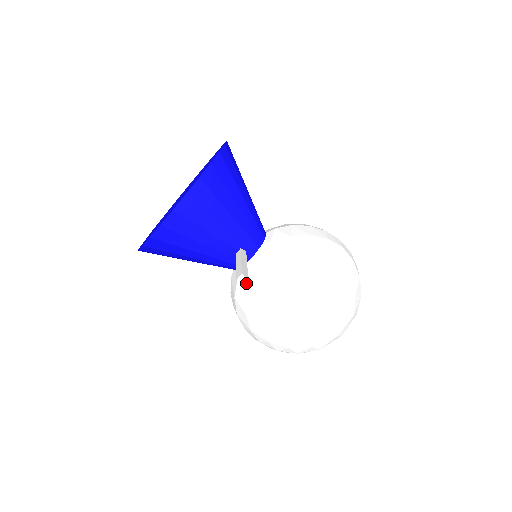
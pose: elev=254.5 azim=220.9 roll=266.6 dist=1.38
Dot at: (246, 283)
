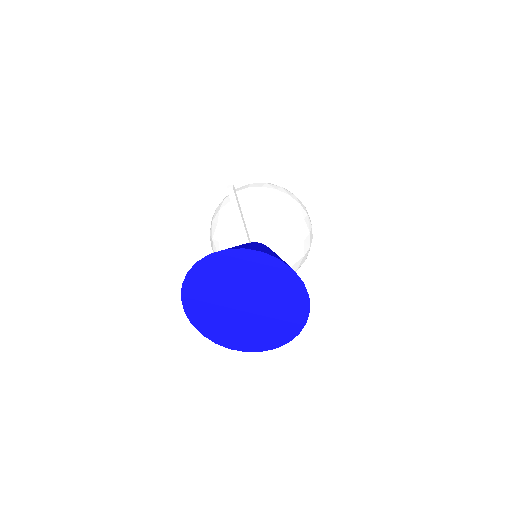
Dot at: occluded
